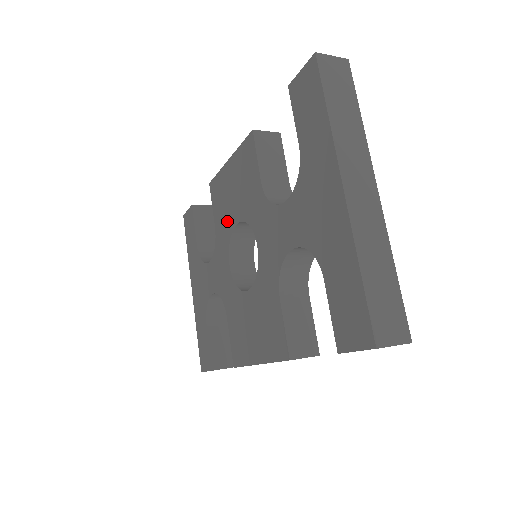
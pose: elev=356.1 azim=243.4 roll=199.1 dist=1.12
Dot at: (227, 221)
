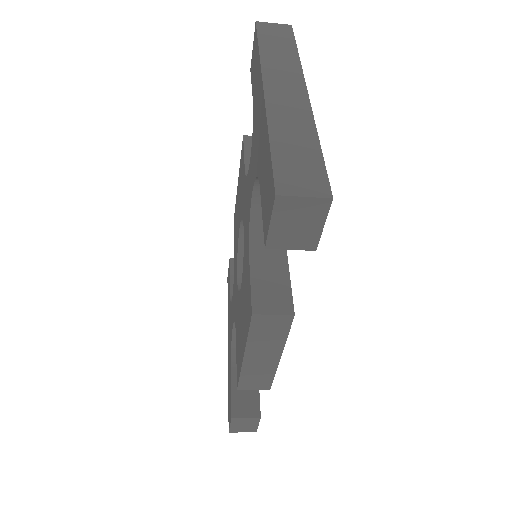
Dot at: (237, 237)
